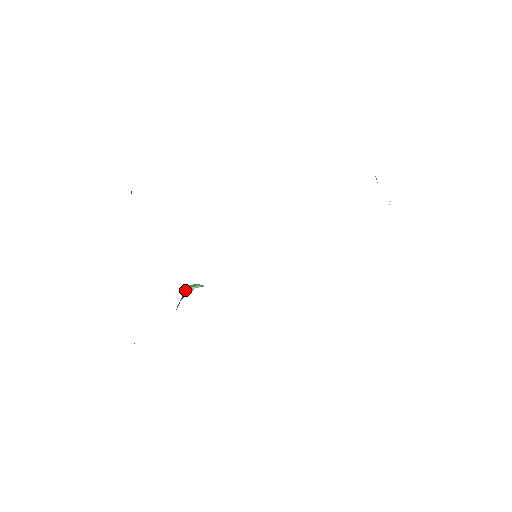
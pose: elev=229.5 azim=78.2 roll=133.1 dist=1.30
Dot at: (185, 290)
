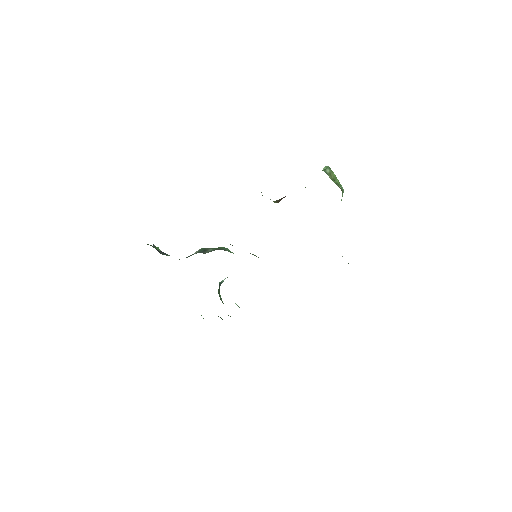
Dot at: occluded
